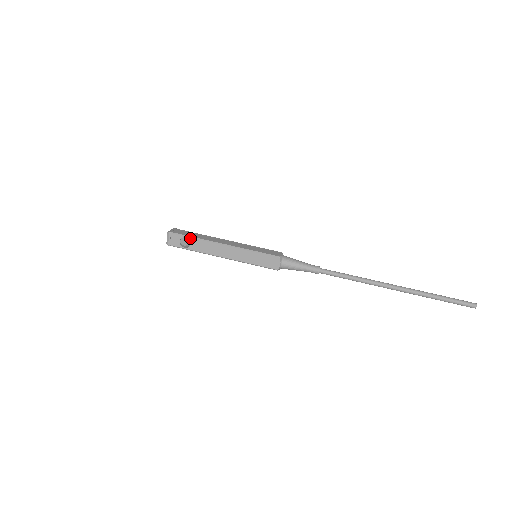
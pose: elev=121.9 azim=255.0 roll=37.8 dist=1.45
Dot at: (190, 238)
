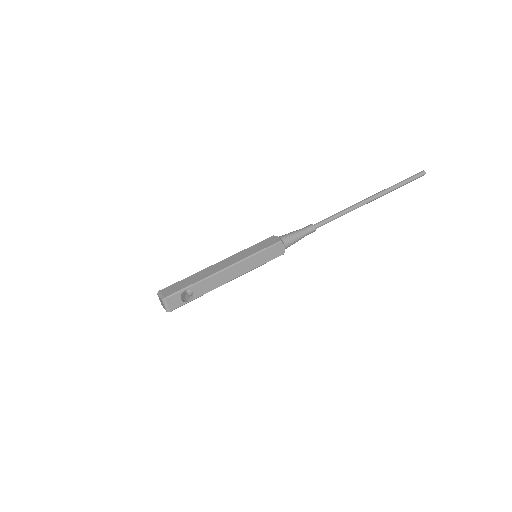
Dot at: (190, 288)
